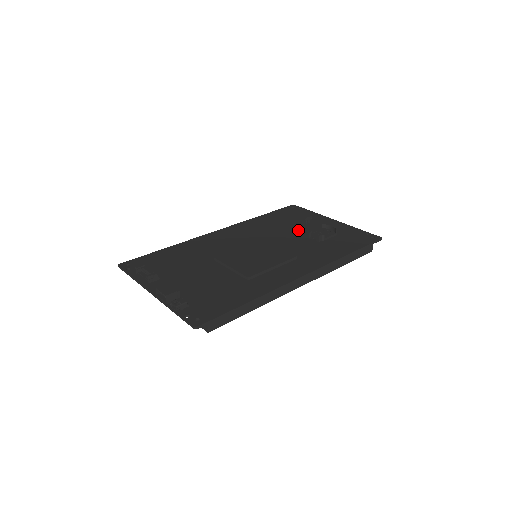
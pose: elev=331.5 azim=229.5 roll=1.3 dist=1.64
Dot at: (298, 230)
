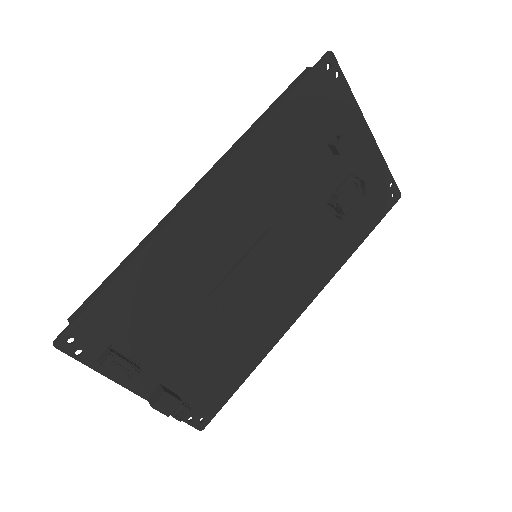
Dot at: (320, 179)
